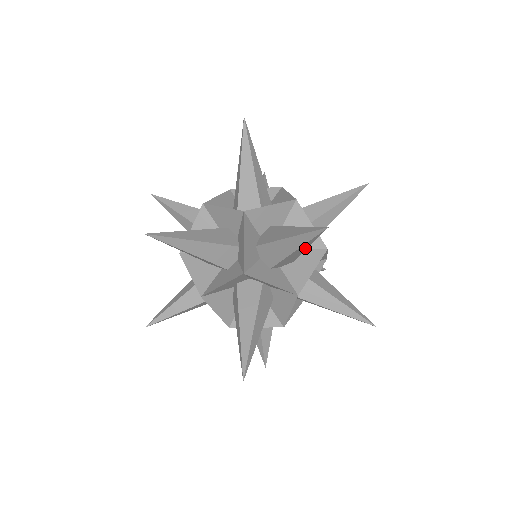
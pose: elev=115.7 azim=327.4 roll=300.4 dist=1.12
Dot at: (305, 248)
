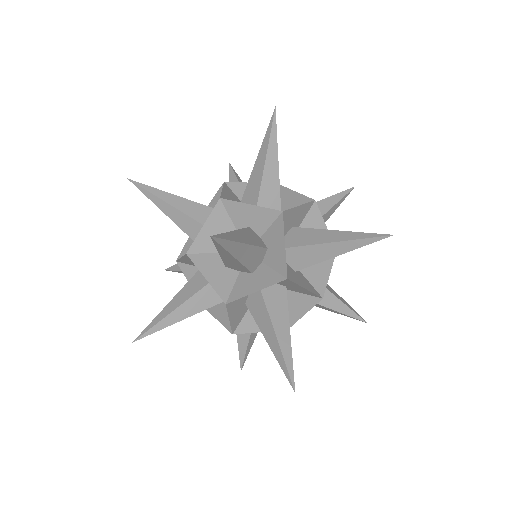
Dot at: (233, 257)
